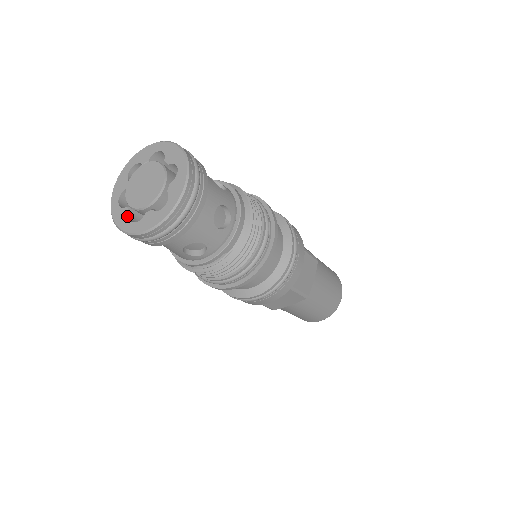
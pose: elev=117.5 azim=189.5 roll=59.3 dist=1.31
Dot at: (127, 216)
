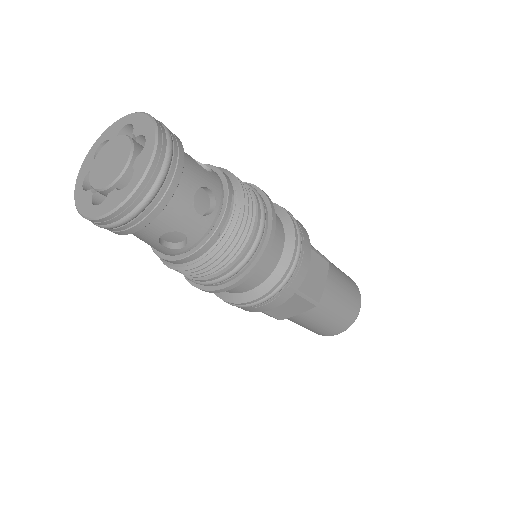
Dot at: (116, 192)
